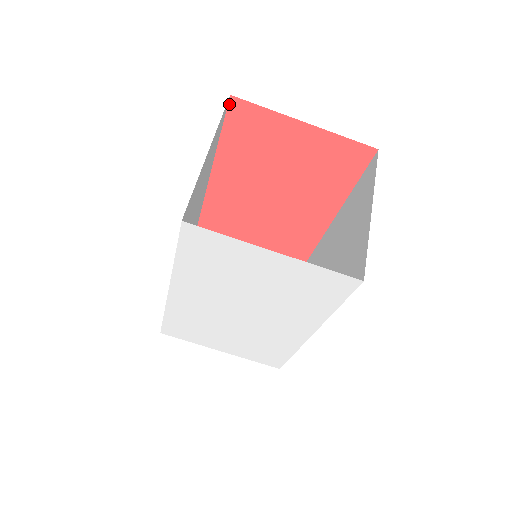
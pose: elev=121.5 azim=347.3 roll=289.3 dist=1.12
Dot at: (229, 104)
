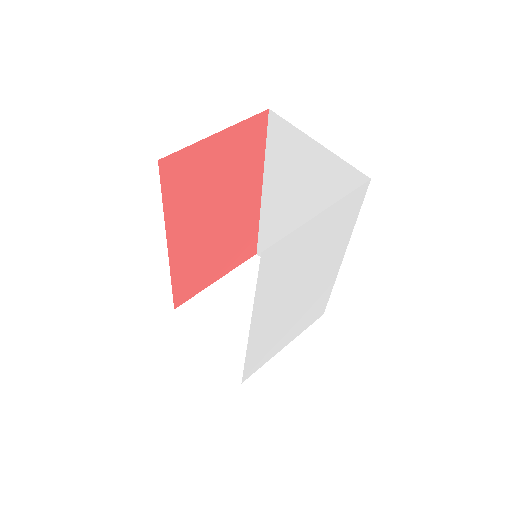
Dot at: (159, 169)
